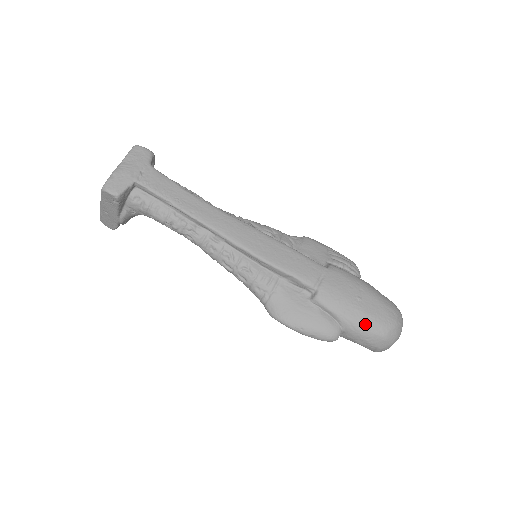
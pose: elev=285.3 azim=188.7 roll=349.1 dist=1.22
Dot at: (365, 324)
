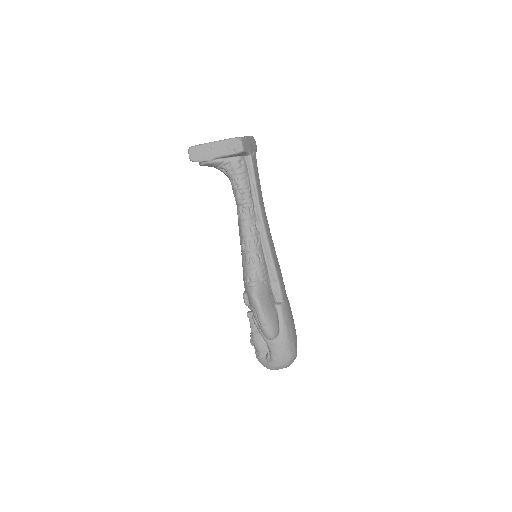
Dot at: (291, 341)
